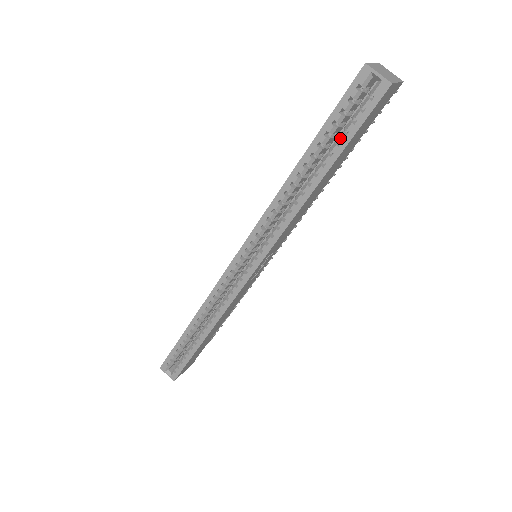
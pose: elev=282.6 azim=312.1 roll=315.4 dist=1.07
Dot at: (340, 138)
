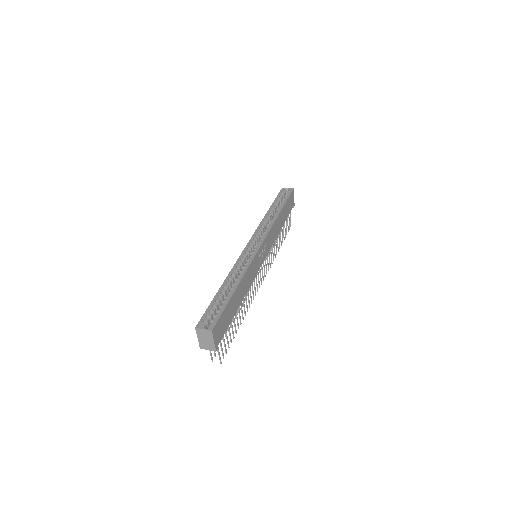
Dot at: (283, 200)
